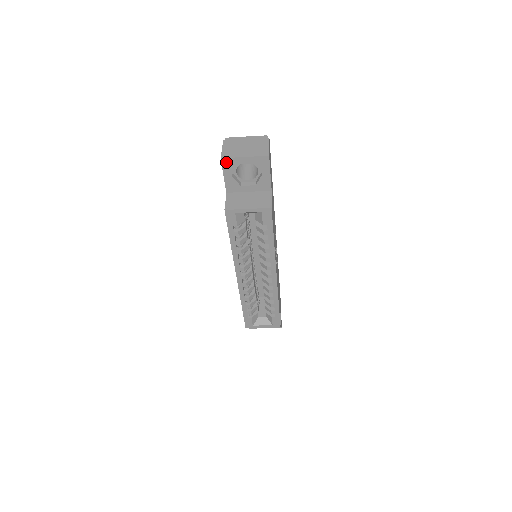
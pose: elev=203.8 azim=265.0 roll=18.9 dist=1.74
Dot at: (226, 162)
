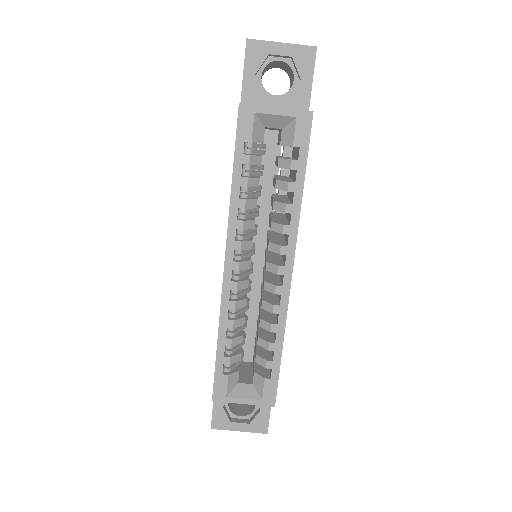
Dot at: (253, 47)
